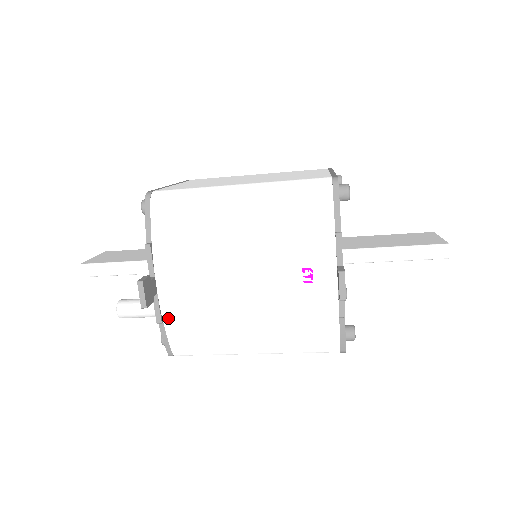
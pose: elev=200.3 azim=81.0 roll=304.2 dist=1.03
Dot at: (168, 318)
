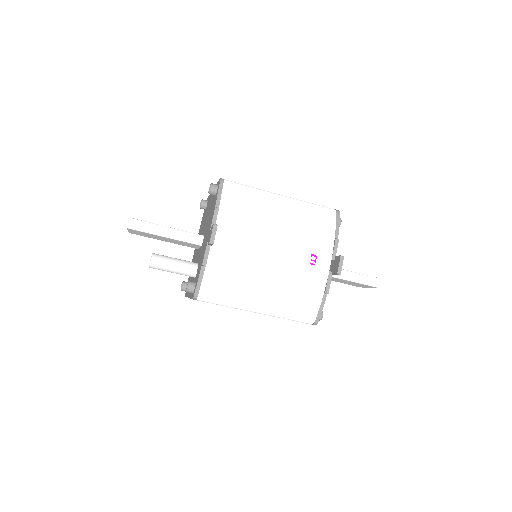
Dot at: (211, 264)
